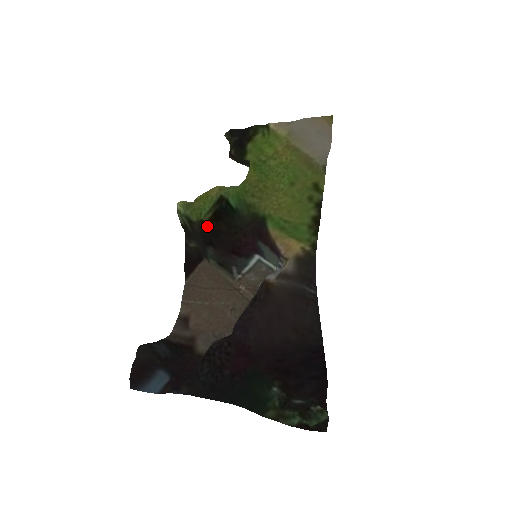
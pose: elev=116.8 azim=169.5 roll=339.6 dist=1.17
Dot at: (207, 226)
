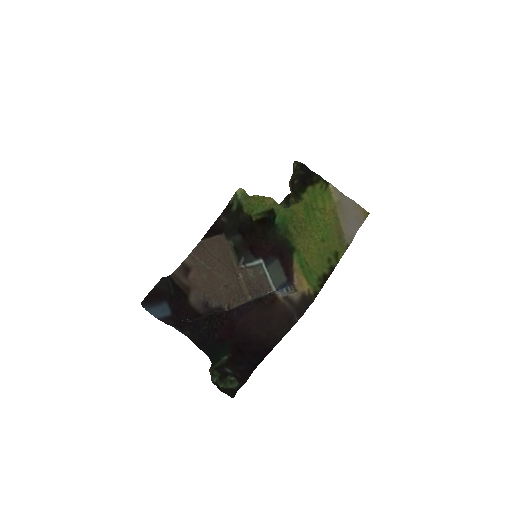
Dot at: (252, 223)
